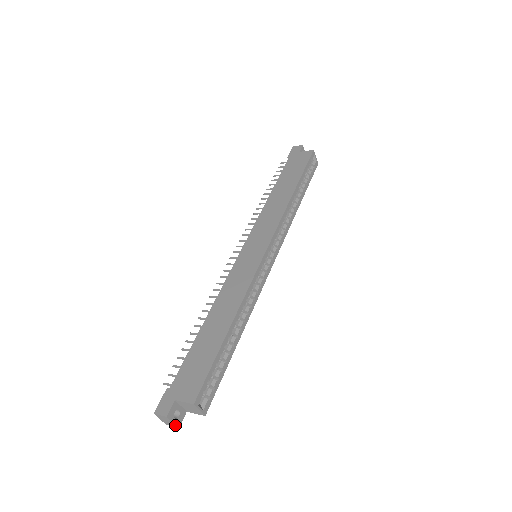
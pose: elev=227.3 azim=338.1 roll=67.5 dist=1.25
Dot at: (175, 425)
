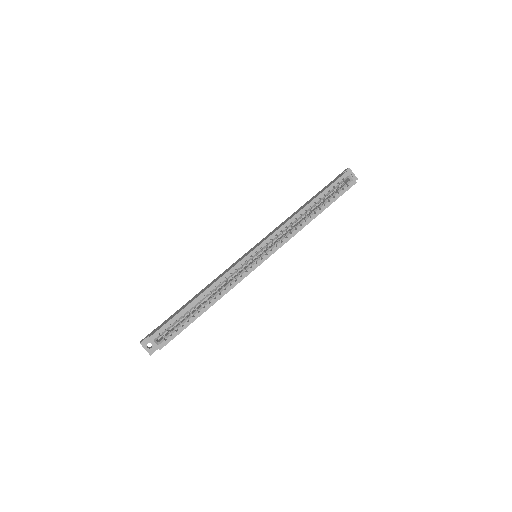
Dot at: (148, 352)
